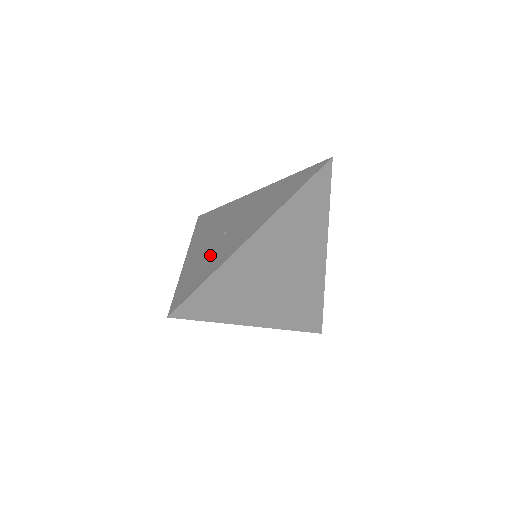
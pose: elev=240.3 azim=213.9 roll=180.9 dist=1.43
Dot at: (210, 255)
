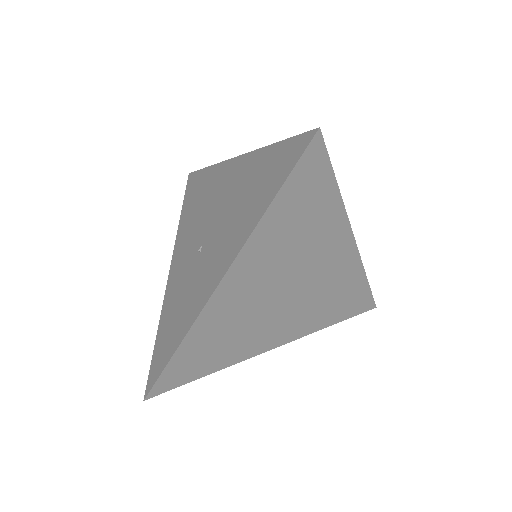
Dot at: (183, 293)
